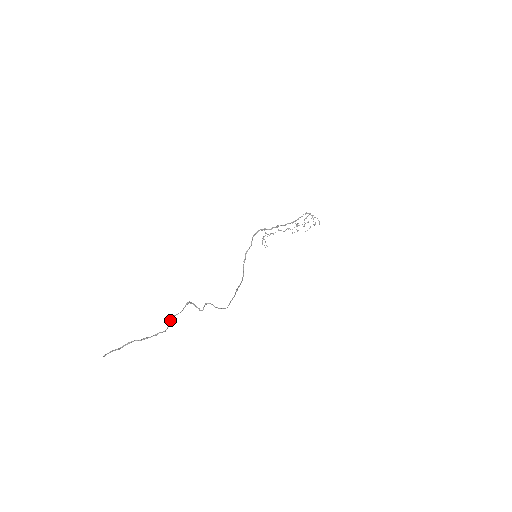
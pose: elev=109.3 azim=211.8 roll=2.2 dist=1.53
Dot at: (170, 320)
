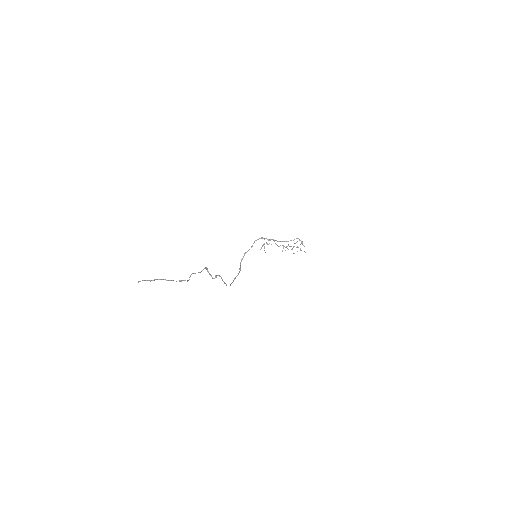
Dot at: occluded
